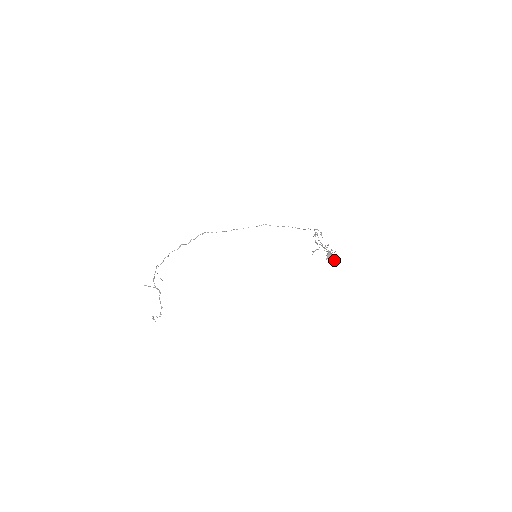
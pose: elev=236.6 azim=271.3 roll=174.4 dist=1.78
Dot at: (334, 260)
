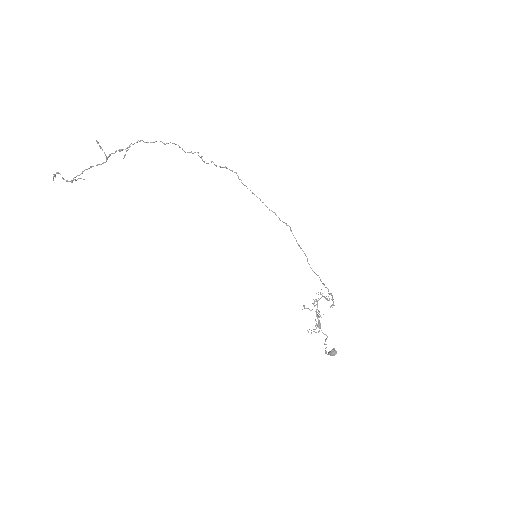
Dot at: occluded
